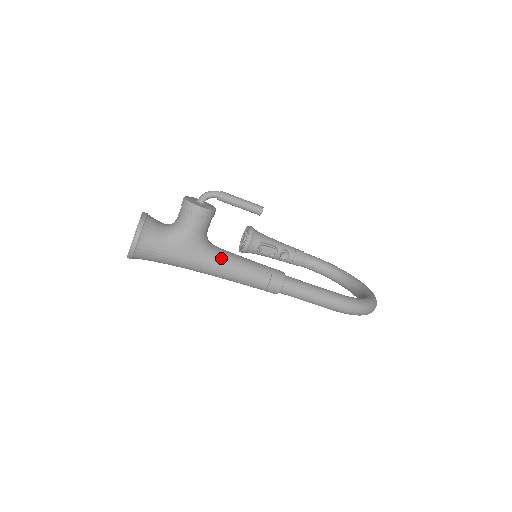
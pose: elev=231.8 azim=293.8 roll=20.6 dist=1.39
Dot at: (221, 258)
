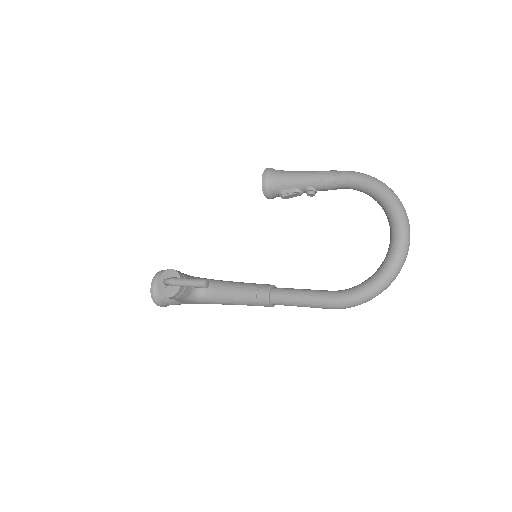
Dot at: (214, 301)
